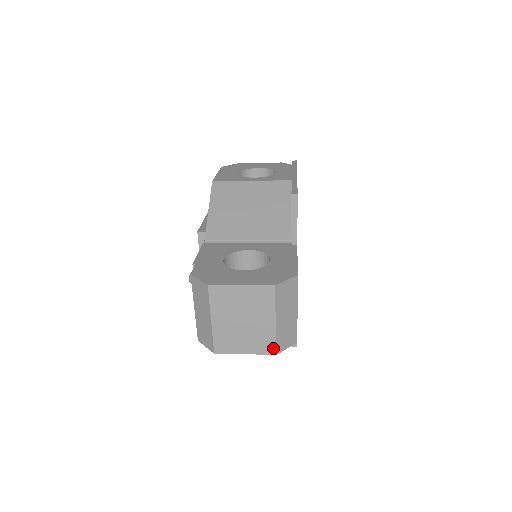
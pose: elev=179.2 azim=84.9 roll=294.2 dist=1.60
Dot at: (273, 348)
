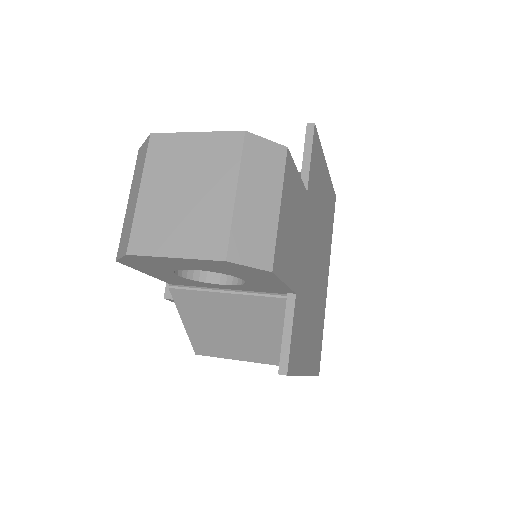
Dot at: (223, 247)
